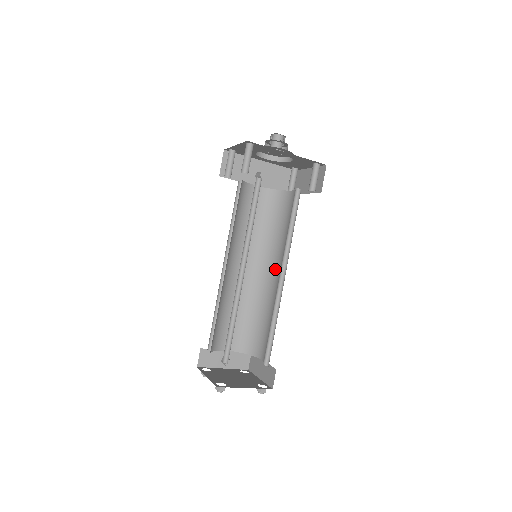
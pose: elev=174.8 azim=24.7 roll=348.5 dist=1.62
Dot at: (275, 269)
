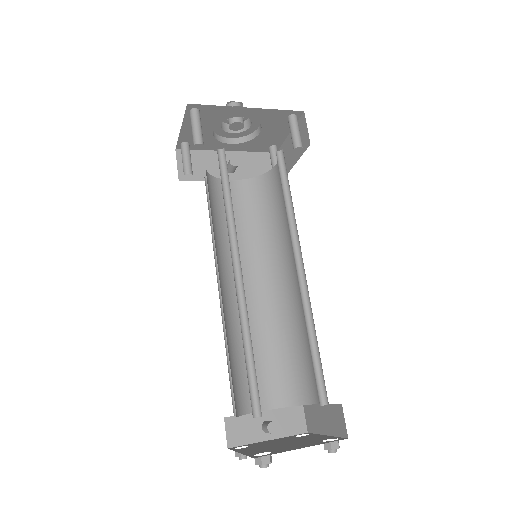
Dot at: (290, 269)
